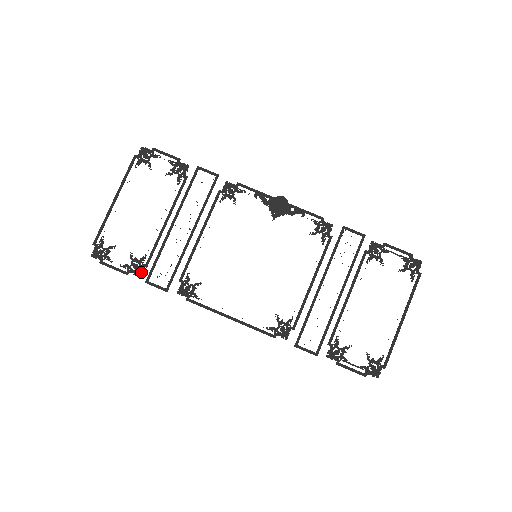
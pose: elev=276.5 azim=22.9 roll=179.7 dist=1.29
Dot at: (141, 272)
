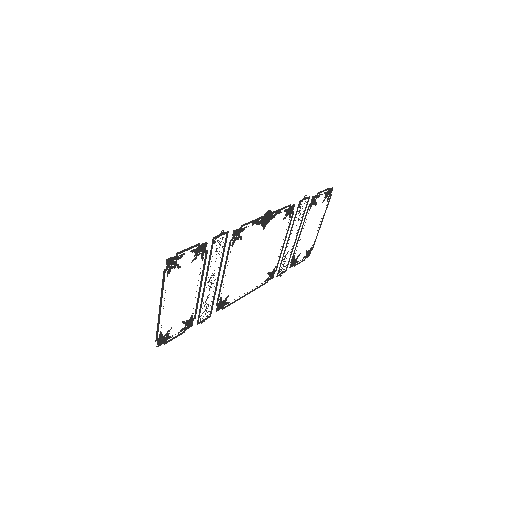
Dot at: occluded
